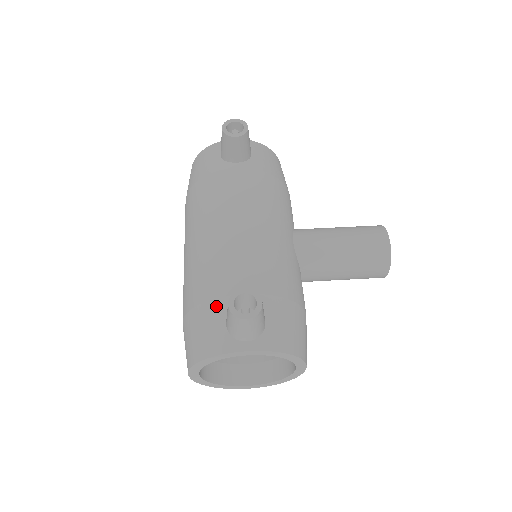
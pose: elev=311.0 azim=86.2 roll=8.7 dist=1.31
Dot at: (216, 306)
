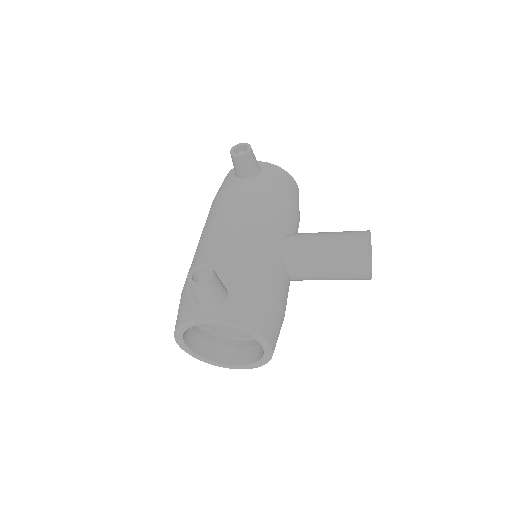
Dot at: occluded
